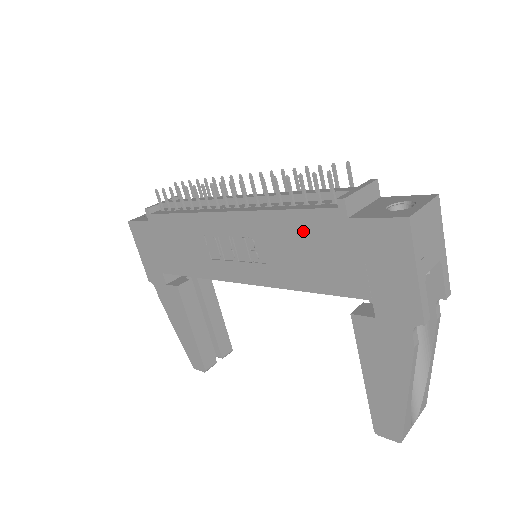
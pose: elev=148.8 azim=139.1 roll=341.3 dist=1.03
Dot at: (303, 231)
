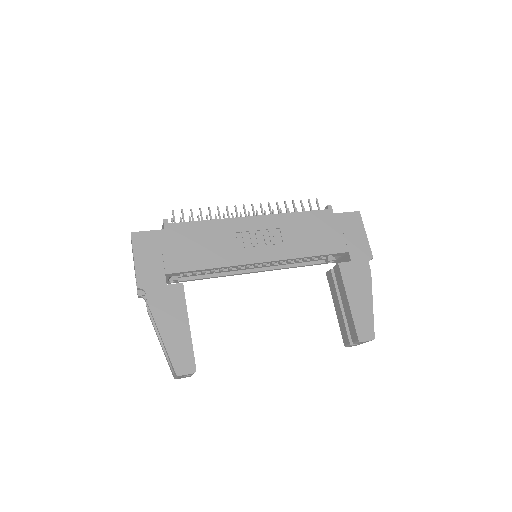
Dot at: (309, 222)
